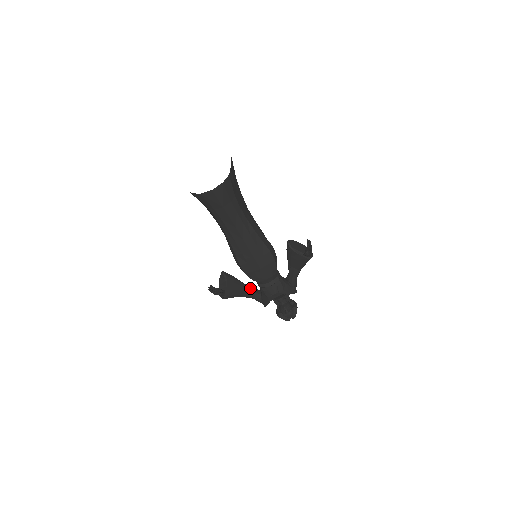
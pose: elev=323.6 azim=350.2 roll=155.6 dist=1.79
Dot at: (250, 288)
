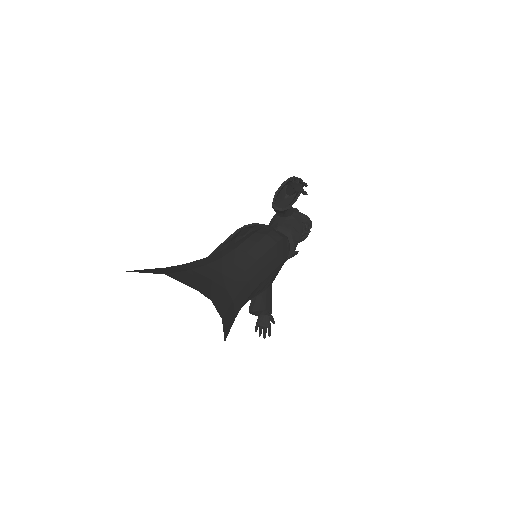
Dot at: occluded
